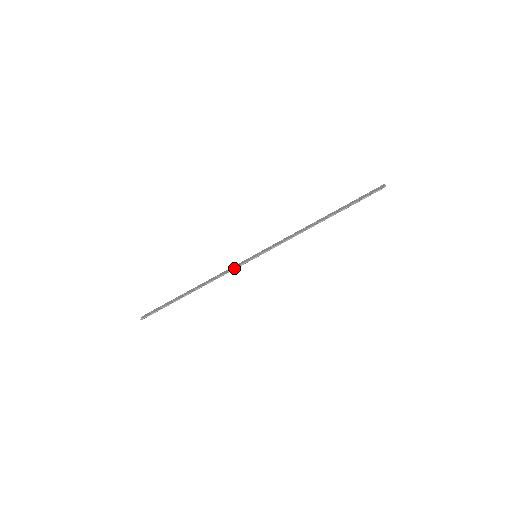
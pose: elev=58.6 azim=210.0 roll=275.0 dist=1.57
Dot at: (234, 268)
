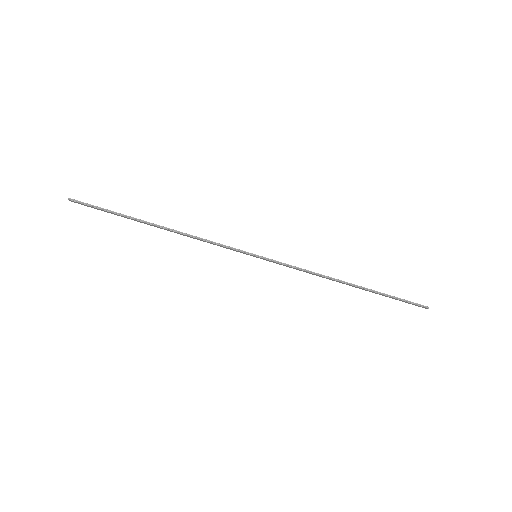
Dot at: occluded
